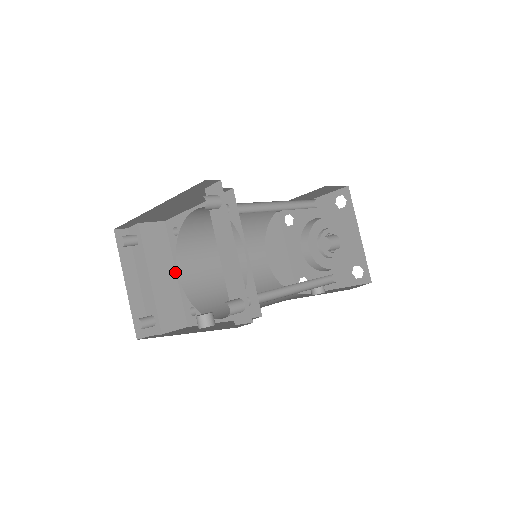
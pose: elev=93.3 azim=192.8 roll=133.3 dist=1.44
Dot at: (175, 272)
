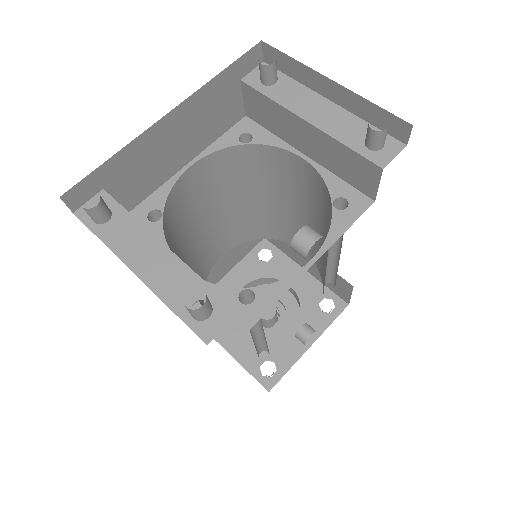
Dot at: occluded
